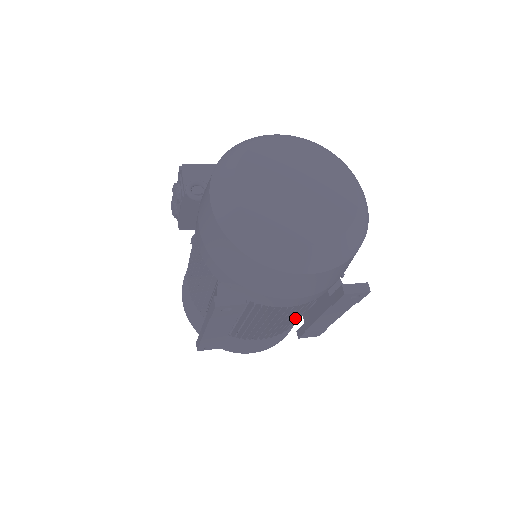
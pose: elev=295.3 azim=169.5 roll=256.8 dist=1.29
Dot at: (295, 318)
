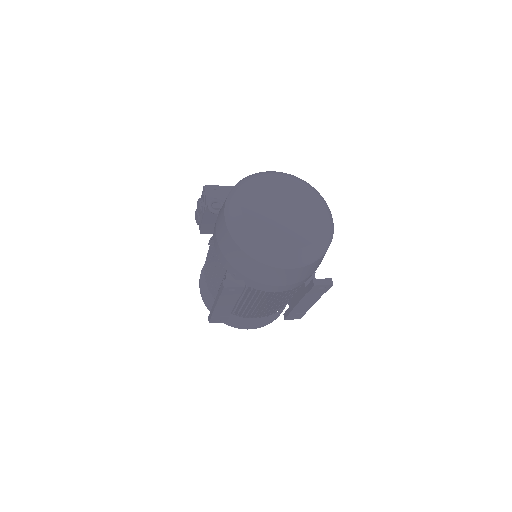
Dot at: (281, 302)
